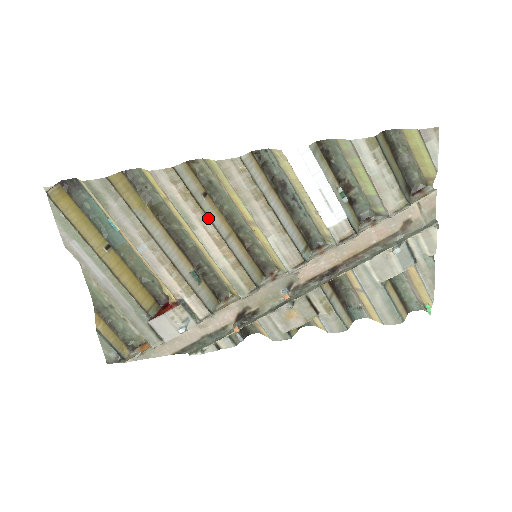
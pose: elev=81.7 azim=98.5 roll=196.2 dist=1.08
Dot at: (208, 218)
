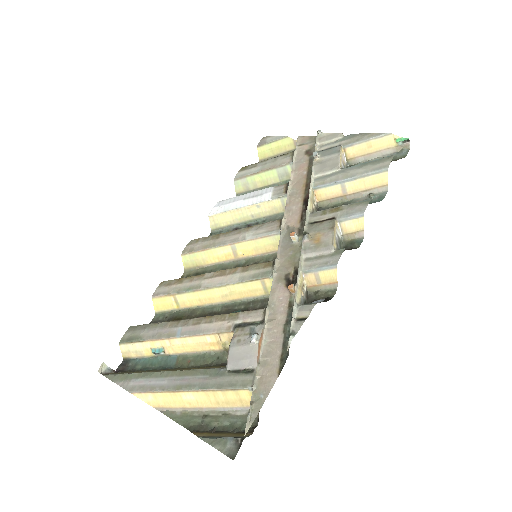
Dot at: (203, 274)
